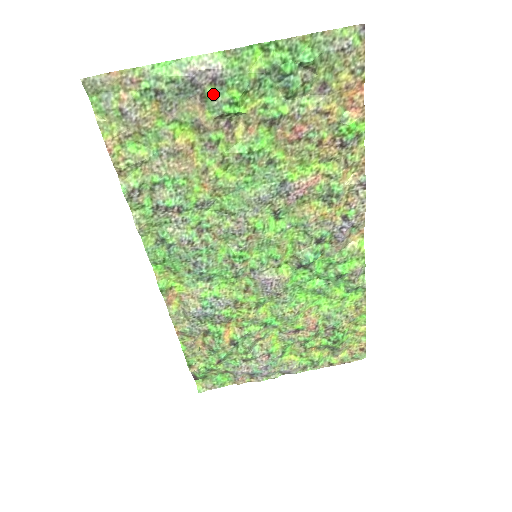
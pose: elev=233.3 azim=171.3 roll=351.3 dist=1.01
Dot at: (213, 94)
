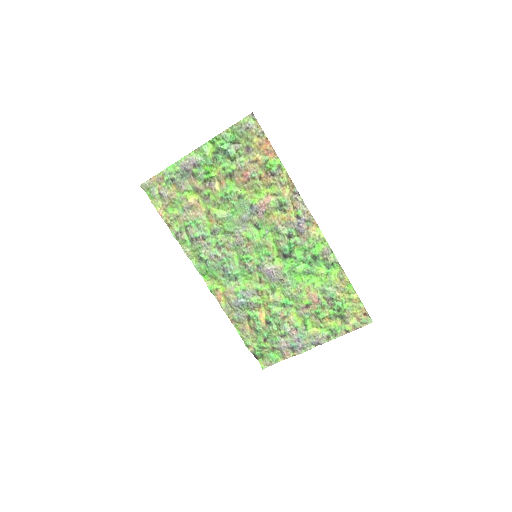
Dot at: (197, 172)
